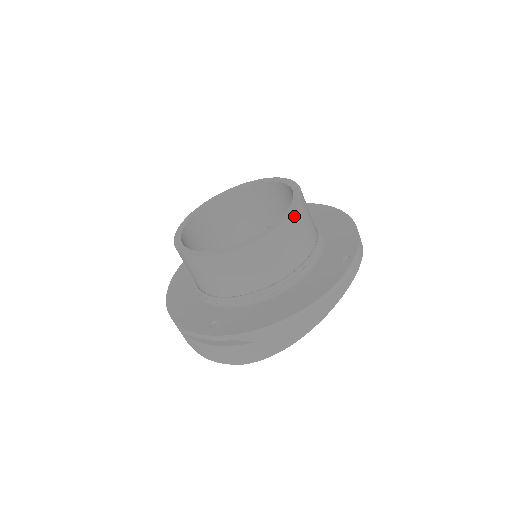
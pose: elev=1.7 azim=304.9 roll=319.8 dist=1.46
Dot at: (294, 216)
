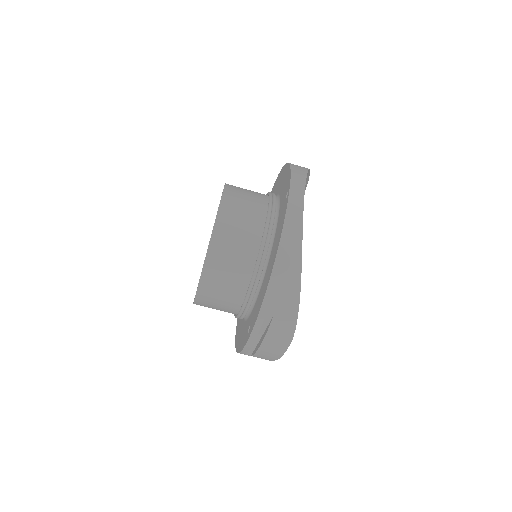
Dot at: (223, 207)
